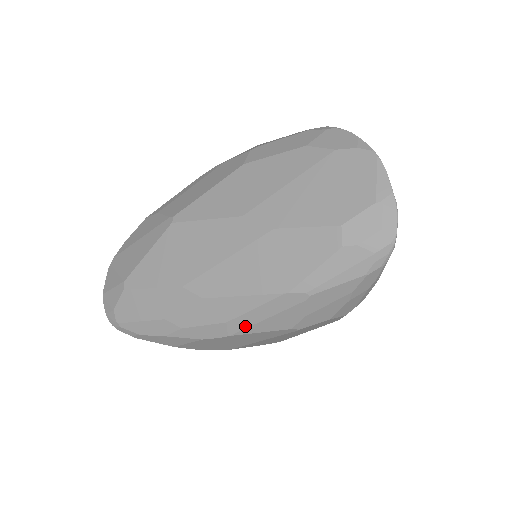
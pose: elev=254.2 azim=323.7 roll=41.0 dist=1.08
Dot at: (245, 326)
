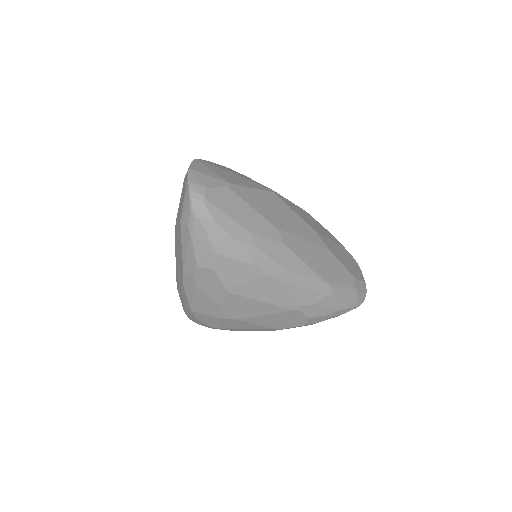
Dot at: (291, 281)
